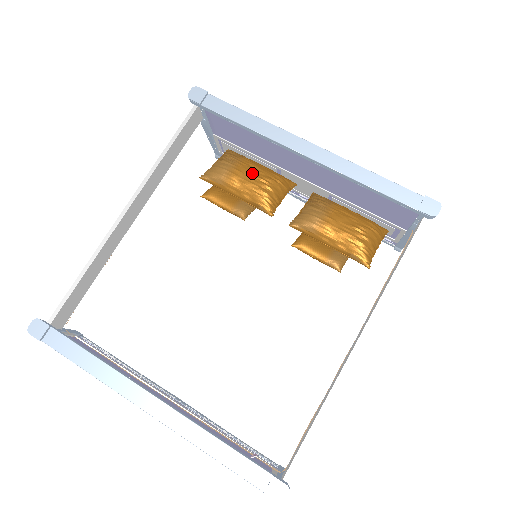
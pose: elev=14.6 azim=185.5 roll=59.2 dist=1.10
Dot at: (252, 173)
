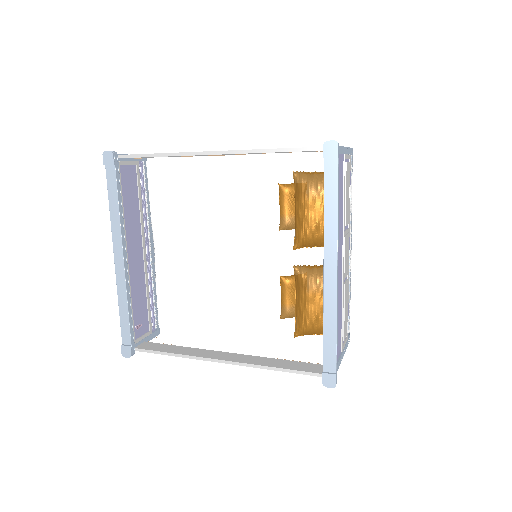
Dot at: (319, 215)
